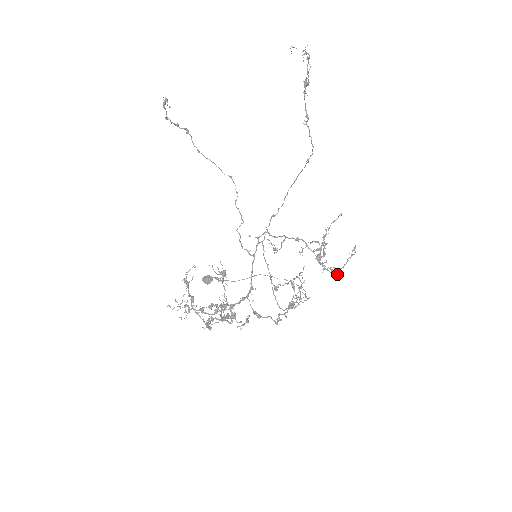
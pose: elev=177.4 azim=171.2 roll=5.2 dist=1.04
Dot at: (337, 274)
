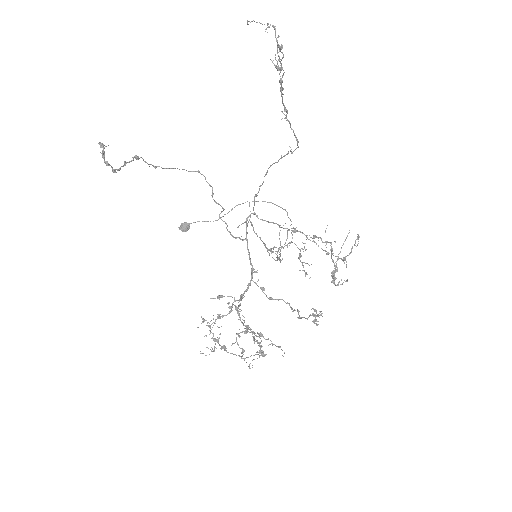
Dot at: (343, 261)
